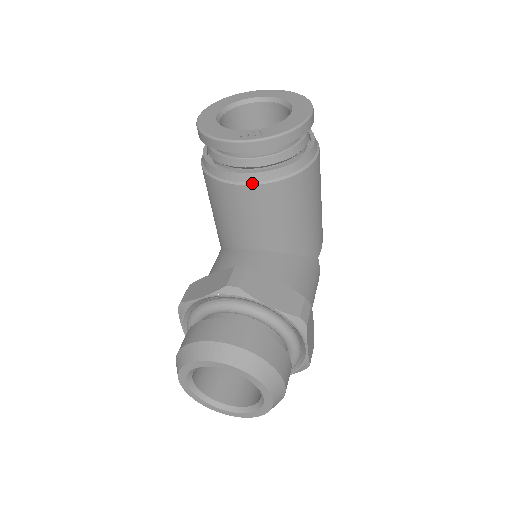
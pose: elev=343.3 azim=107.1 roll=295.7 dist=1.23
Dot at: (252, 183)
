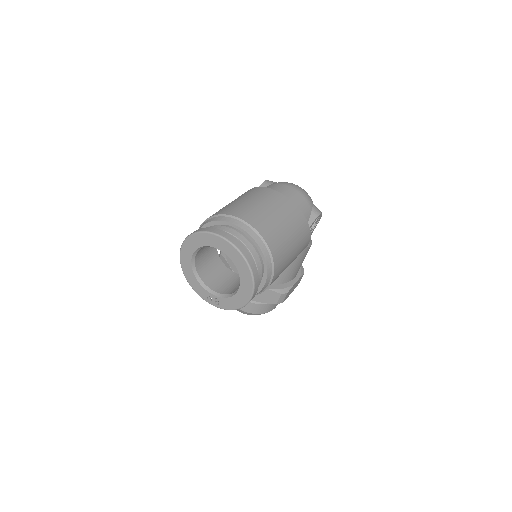
Dot at: occluded
